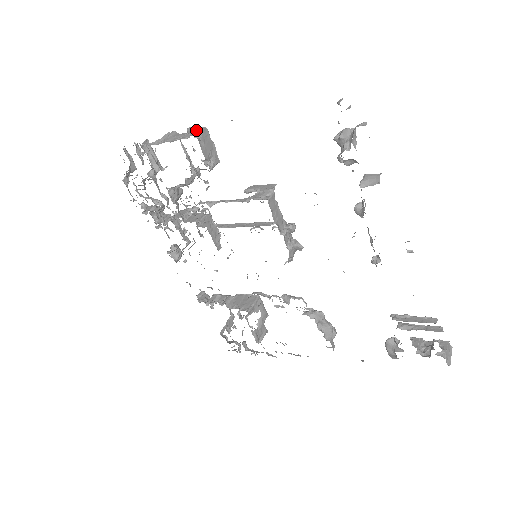
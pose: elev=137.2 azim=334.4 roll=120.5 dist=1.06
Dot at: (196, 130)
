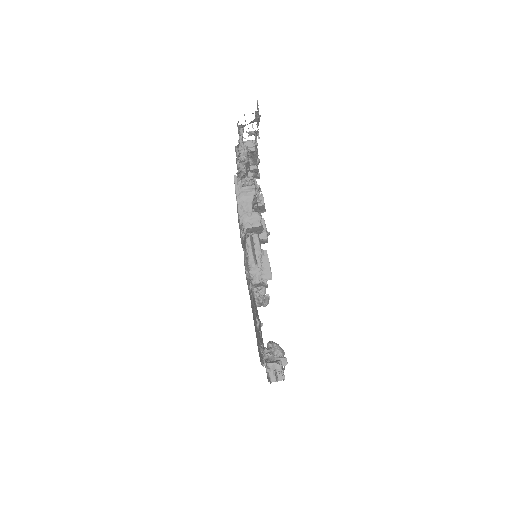
Dot at: (255, 220)
